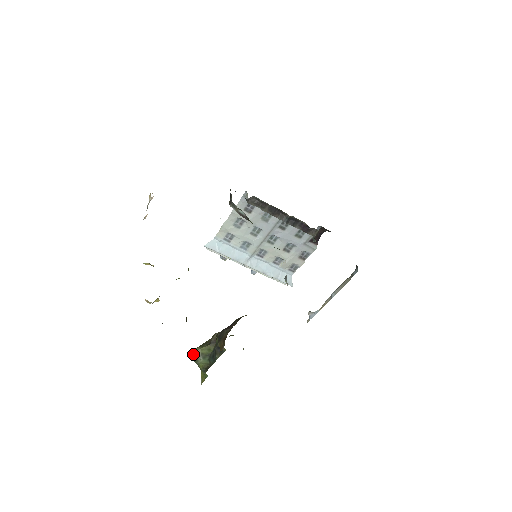
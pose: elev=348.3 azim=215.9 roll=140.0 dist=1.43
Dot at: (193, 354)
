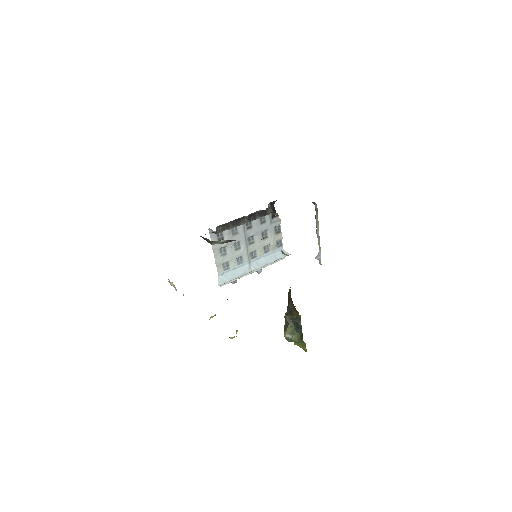
Dot at: (286, 339)
